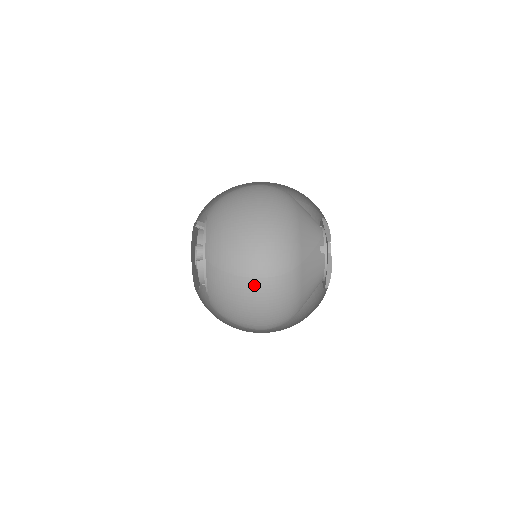
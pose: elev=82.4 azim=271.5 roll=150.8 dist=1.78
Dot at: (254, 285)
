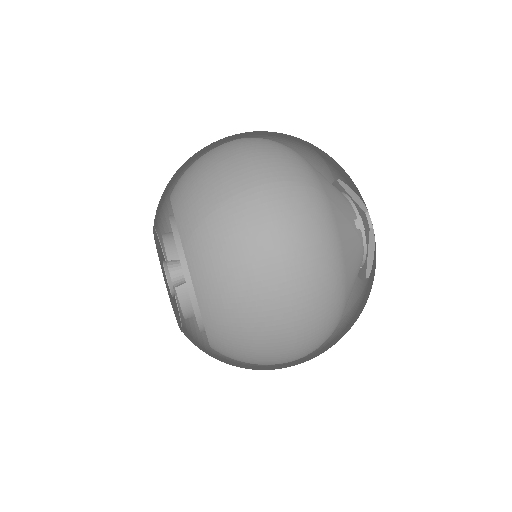
Dot at: (229, 143)
